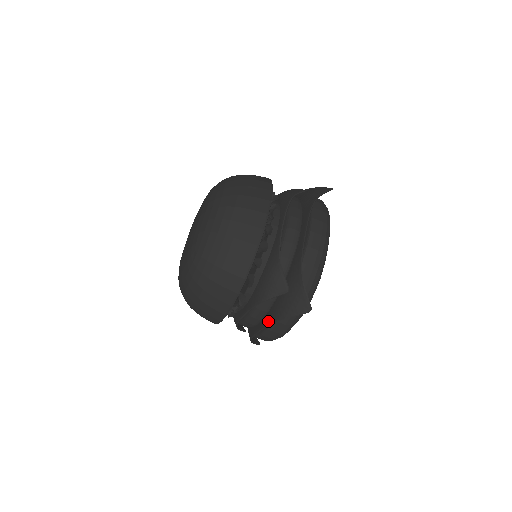
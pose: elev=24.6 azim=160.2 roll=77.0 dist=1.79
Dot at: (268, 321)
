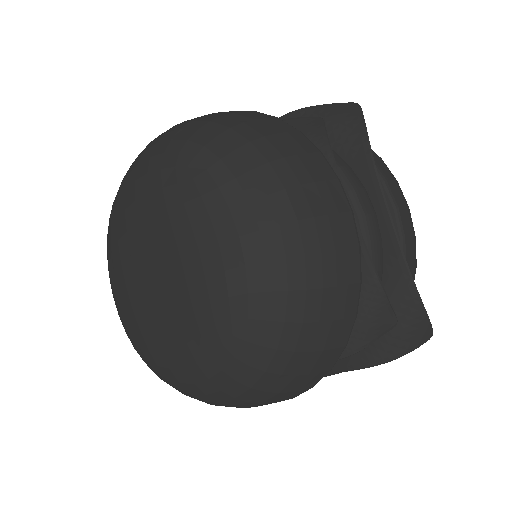
Dot at: (345, 366)
